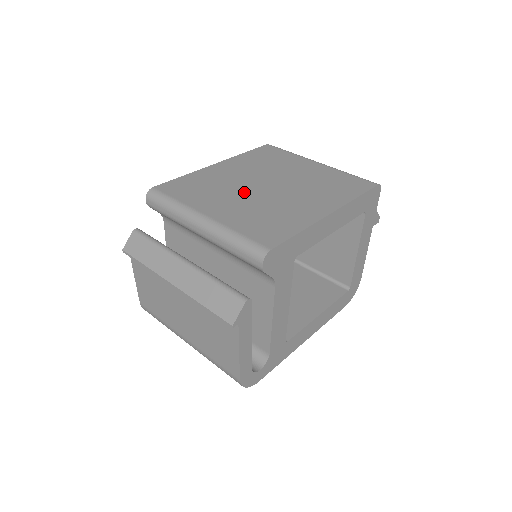
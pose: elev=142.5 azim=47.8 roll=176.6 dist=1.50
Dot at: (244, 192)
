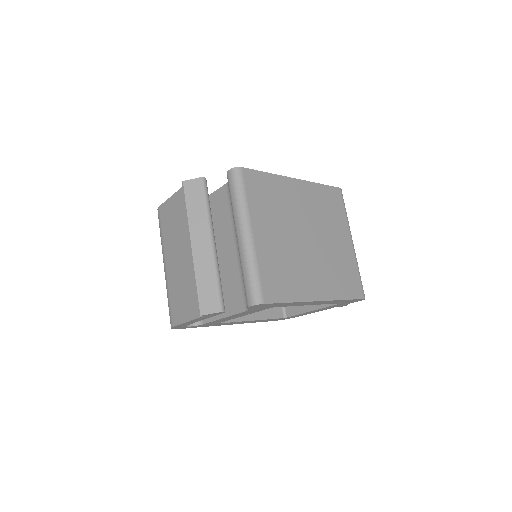
Dot at: (290, 230)
